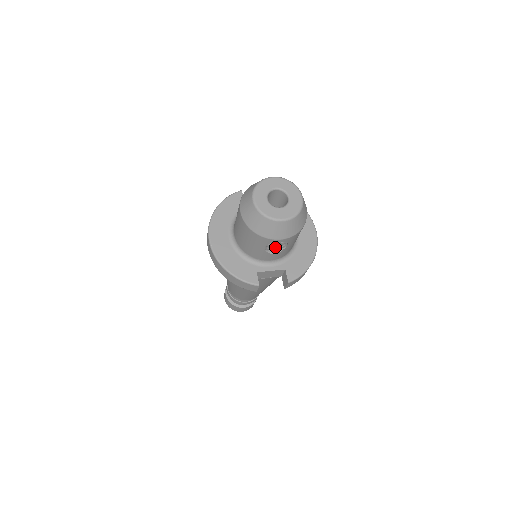
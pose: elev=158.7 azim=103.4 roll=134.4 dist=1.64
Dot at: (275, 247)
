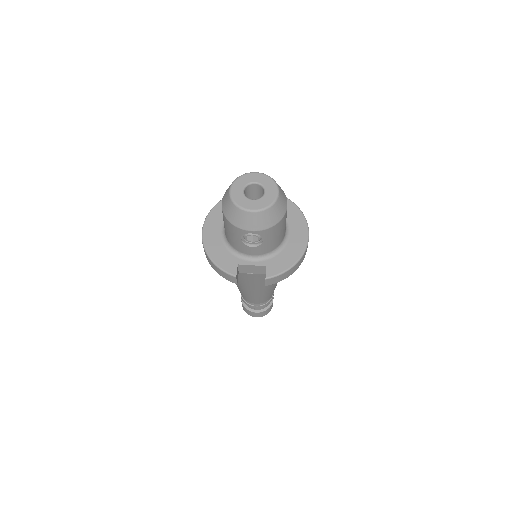
Dot at: (253, 240)
